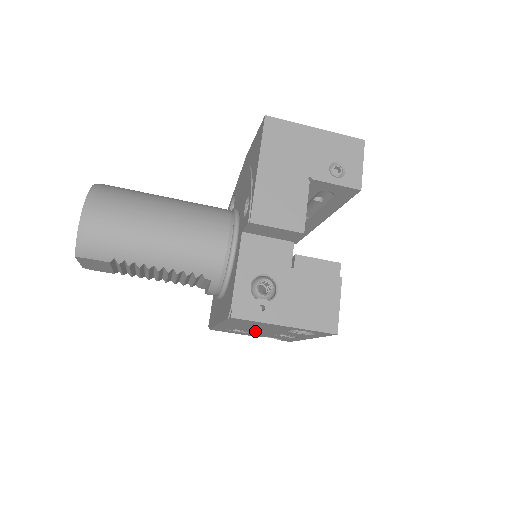
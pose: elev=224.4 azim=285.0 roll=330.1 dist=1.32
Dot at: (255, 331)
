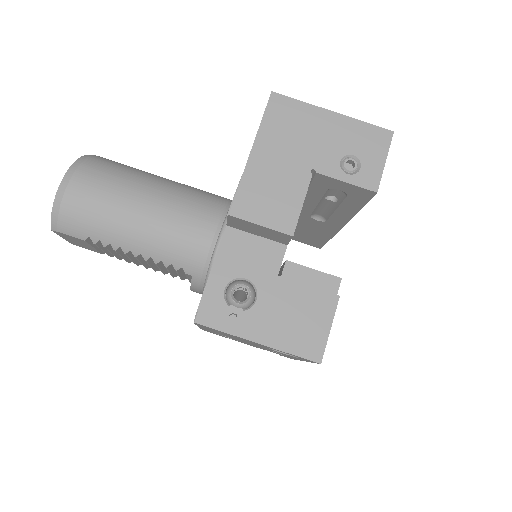
Dot at: (242, 341)
